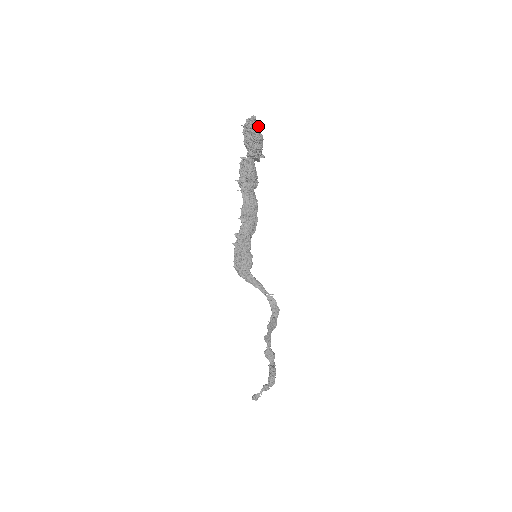
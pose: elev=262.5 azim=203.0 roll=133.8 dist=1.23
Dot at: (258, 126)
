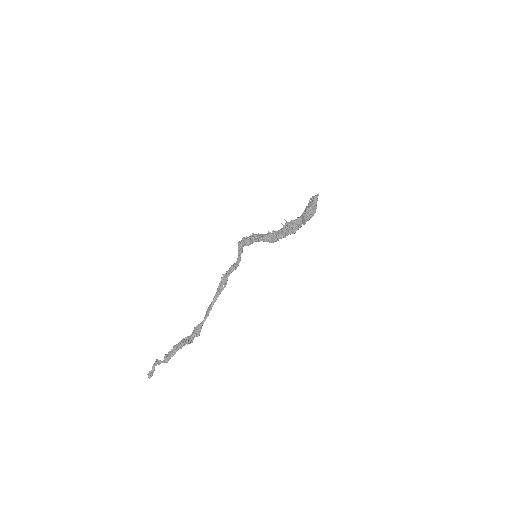
Dot at: (316, 199)
